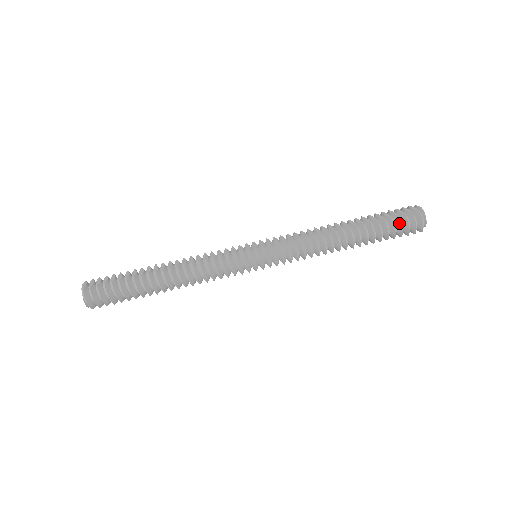
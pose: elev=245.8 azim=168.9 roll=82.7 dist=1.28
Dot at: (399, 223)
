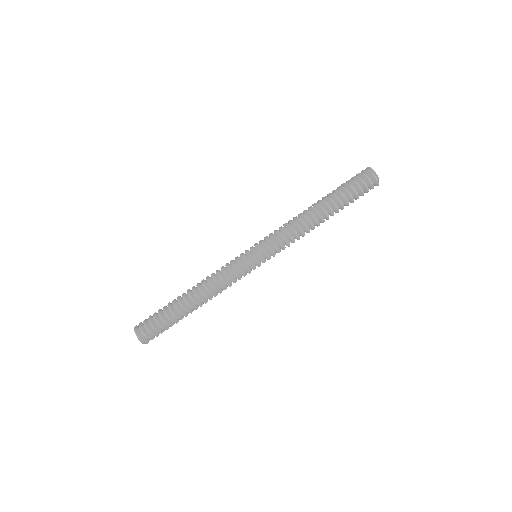
Dot at: (355, 185)
